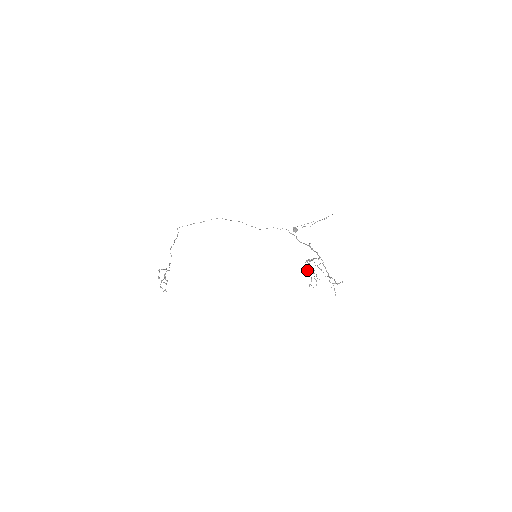
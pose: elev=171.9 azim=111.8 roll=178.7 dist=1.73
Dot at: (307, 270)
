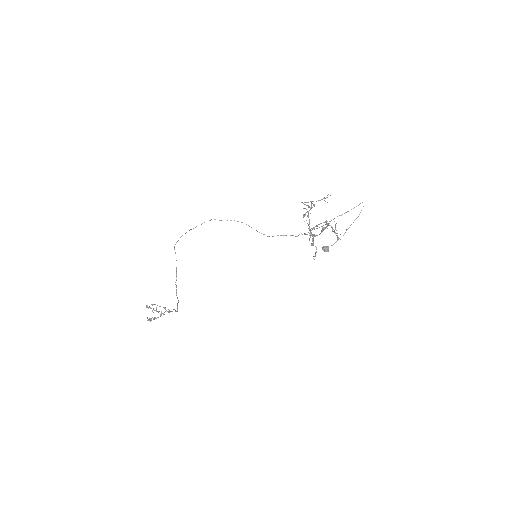
Dot at: (311, 243)
